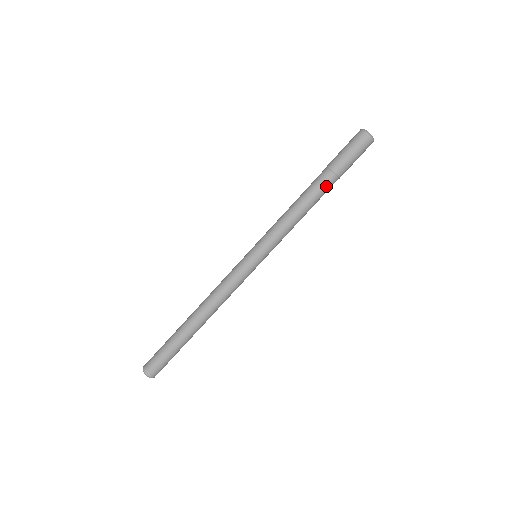
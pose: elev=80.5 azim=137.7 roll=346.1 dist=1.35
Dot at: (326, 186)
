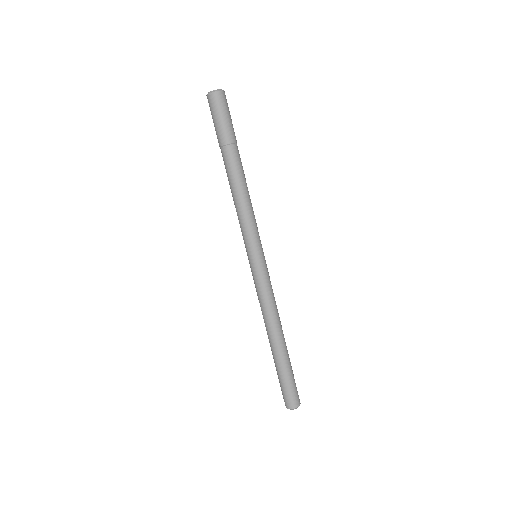
Dot at: (230, 160)
